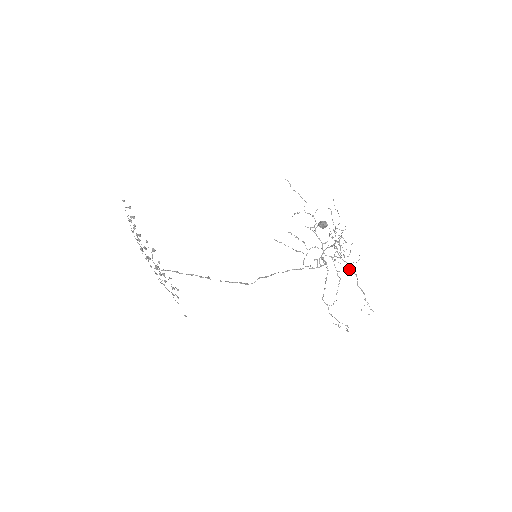
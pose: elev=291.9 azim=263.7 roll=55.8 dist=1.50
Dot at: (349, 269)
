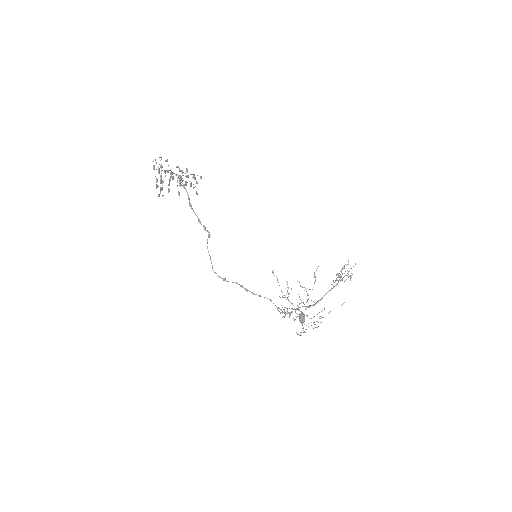
Dot at: (302, 328)
